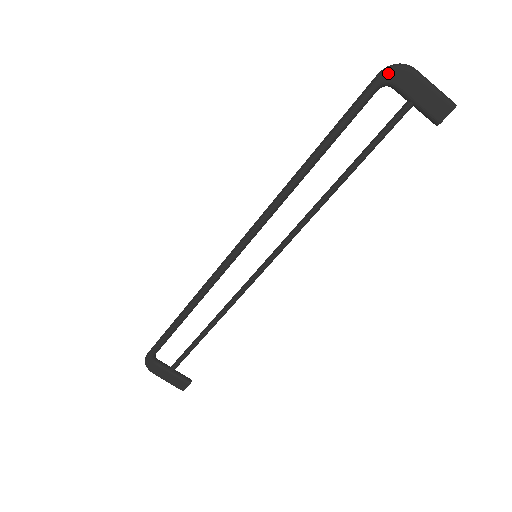
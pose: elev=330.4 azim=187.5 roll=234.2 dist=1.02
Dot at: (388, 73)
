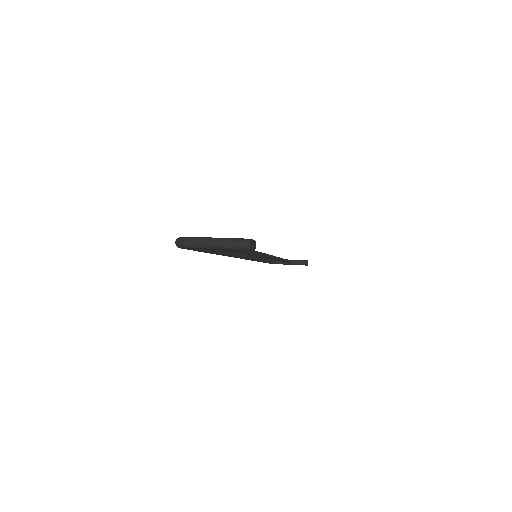
Dot at: occluded
